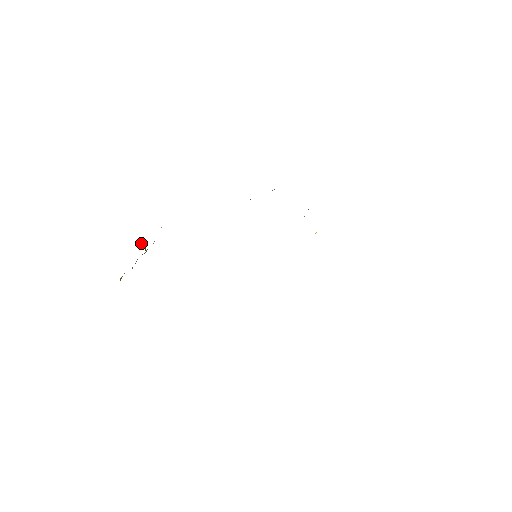
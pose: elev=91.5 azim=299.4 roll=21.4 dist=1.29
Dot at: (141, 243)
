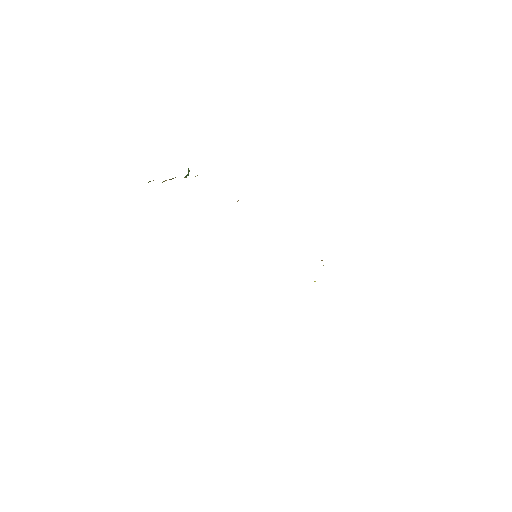
Dot at: occluded
